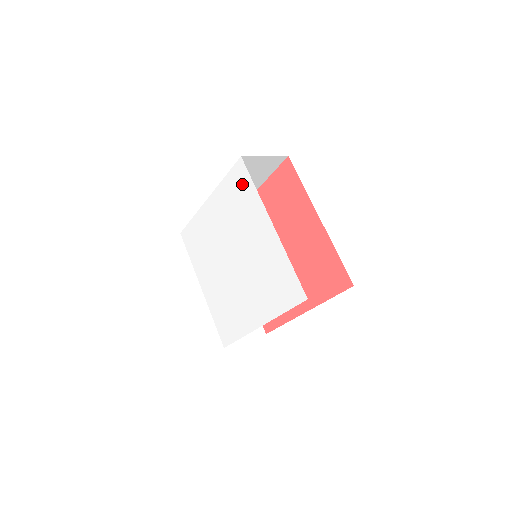
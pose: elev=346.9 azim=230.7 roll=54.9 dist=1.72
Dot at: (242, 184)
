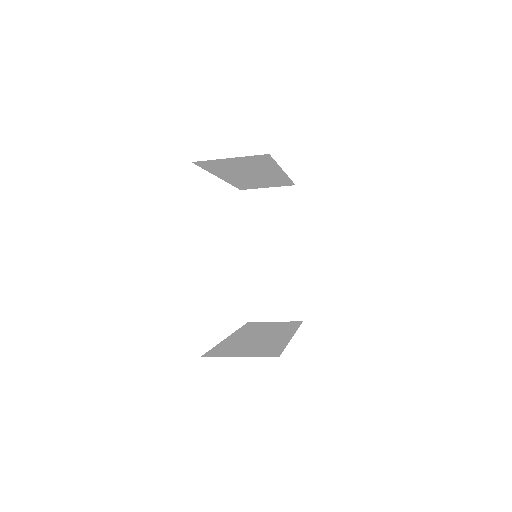
Dot at: occluded
